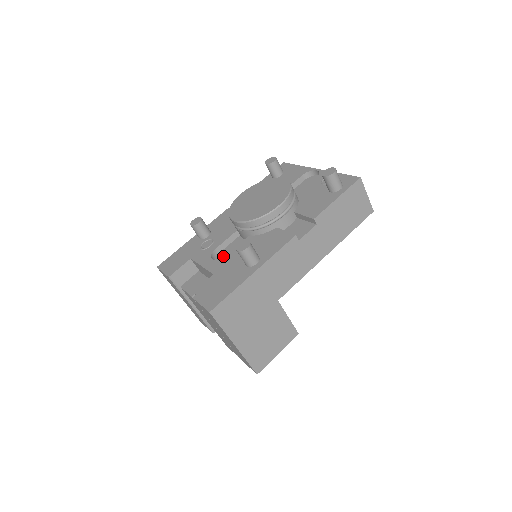
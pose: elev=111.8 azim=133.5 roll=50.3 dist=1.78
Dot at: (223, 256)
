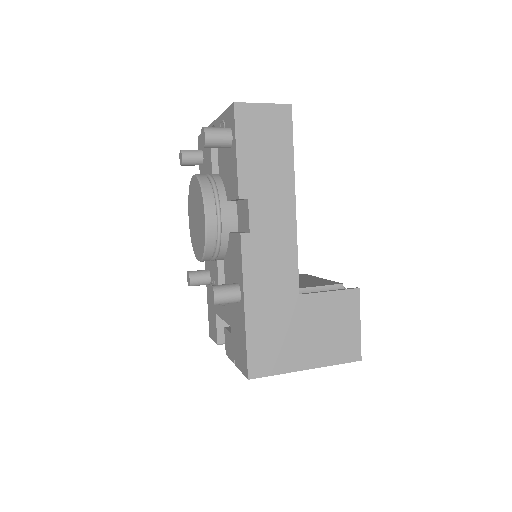
Dot at: occluded
